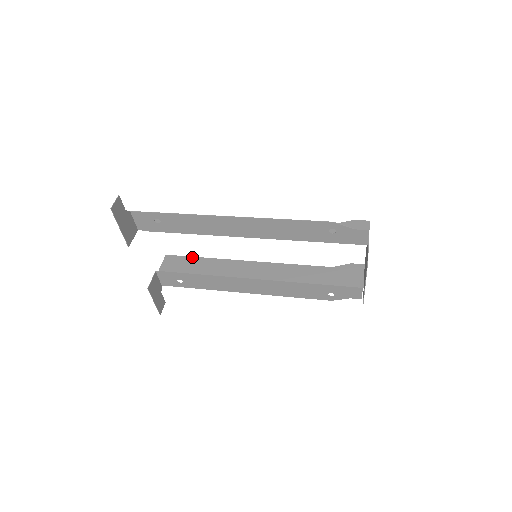
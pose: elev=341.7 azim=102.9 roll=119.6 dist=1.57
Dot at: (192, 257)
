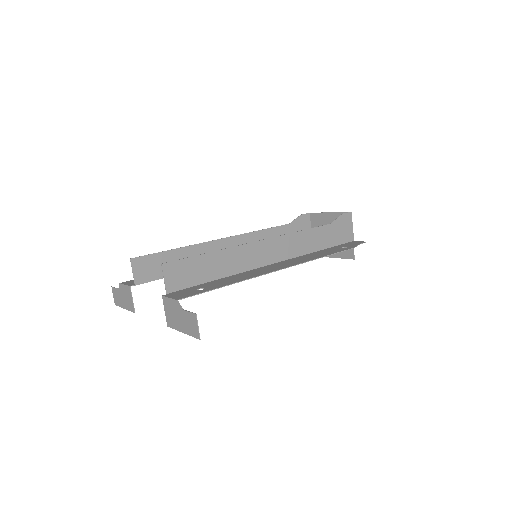
Dot at: (164, 252)
